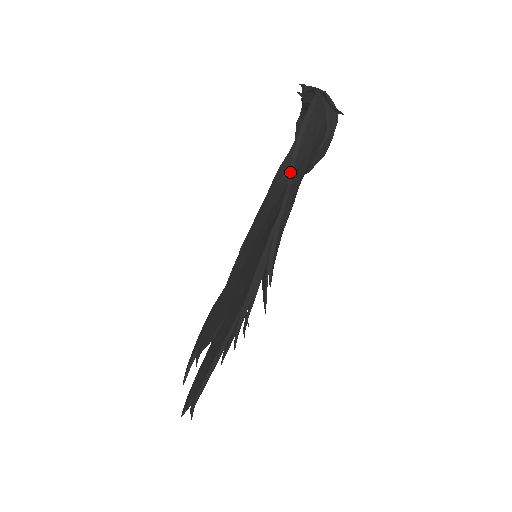
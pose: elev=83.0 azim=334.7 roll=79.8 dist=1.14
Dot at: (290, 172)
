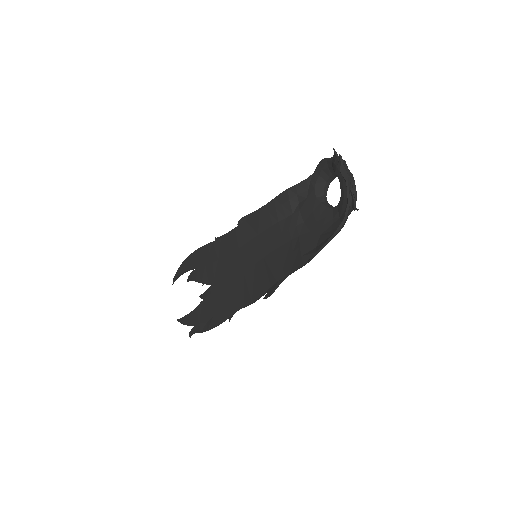
Dot at: (306, 263)
